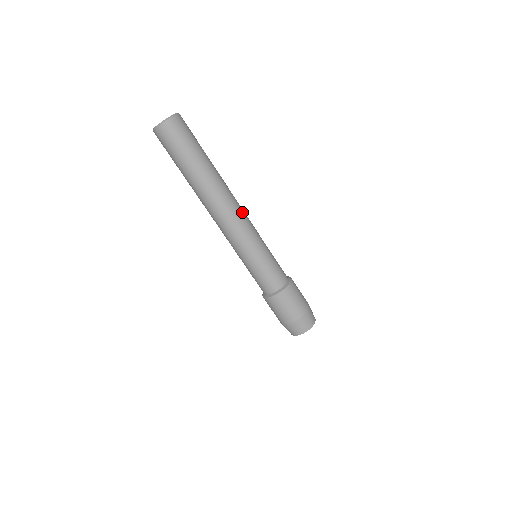
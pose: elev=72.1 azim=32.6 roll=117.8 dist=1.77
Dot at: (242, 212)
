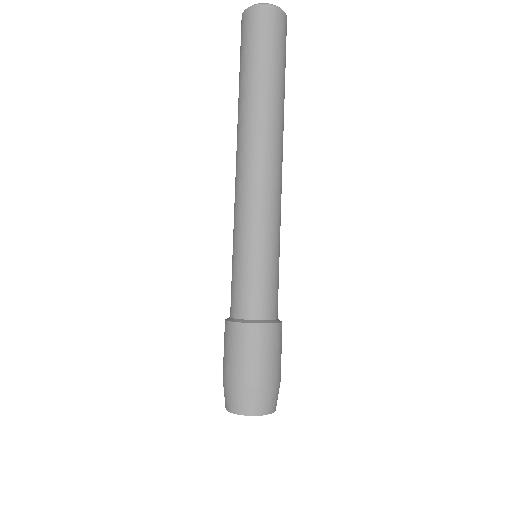
Dot at: (278, 180)
